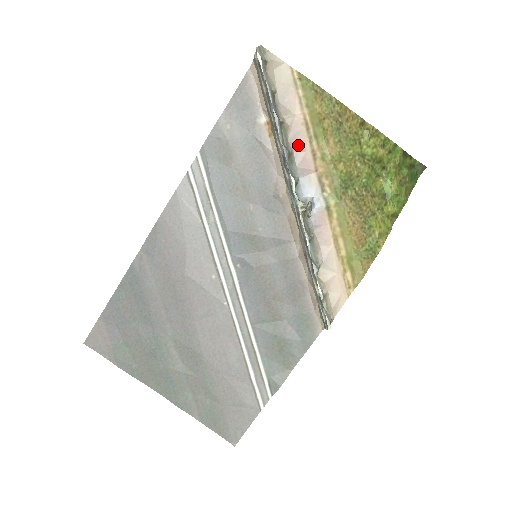
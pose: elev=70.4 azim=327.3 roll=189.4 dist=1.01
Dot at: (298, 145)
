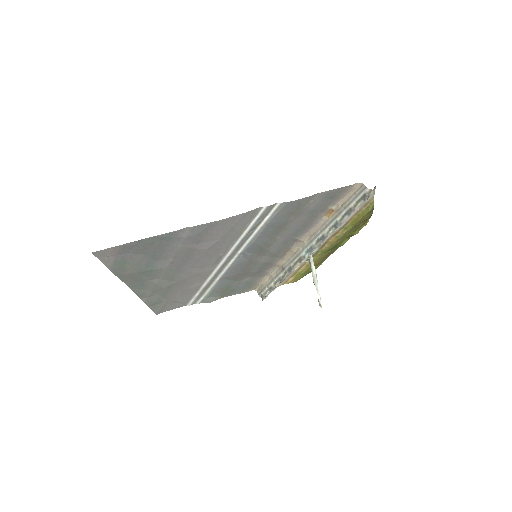
Dot at: occluded
